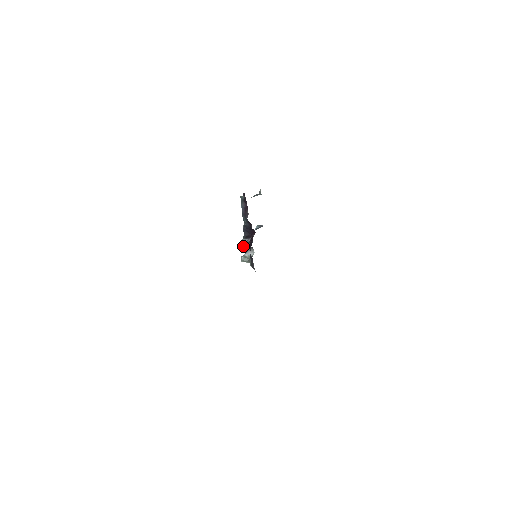
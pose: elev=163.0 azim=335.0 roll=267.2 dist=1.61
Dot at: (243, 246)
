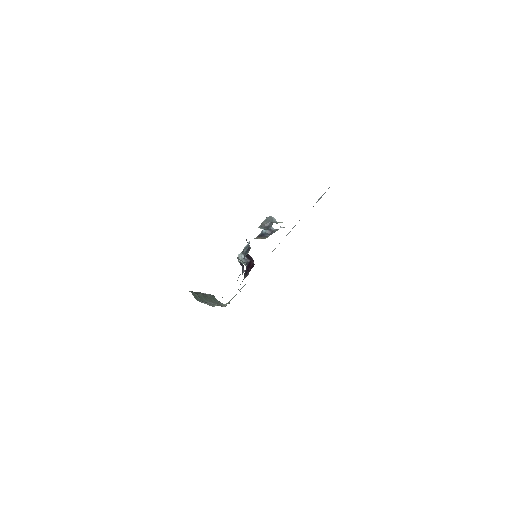
Dot at: (240, 260)
